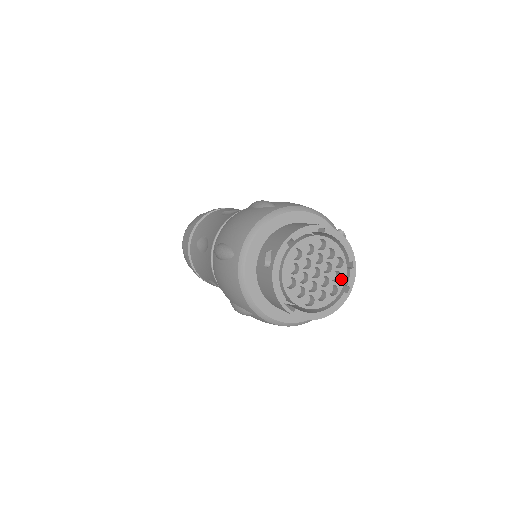
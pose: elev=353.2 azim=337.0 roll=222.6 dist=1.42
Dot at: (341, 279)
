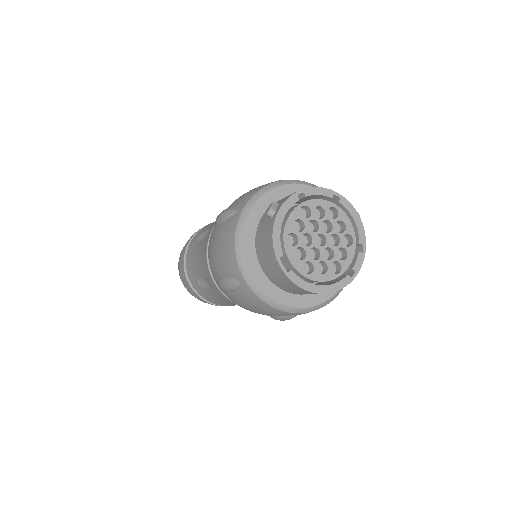
Dot at: (347, 259)
